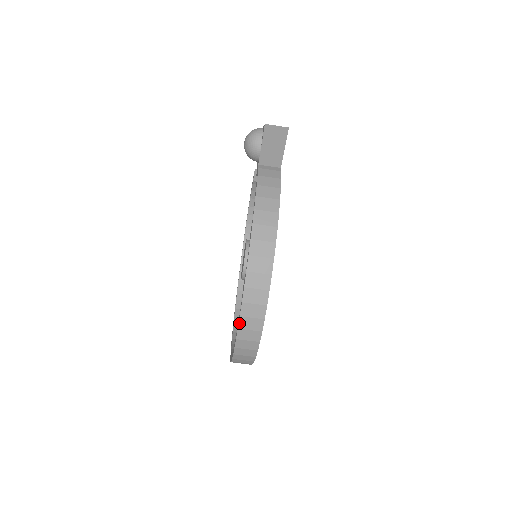
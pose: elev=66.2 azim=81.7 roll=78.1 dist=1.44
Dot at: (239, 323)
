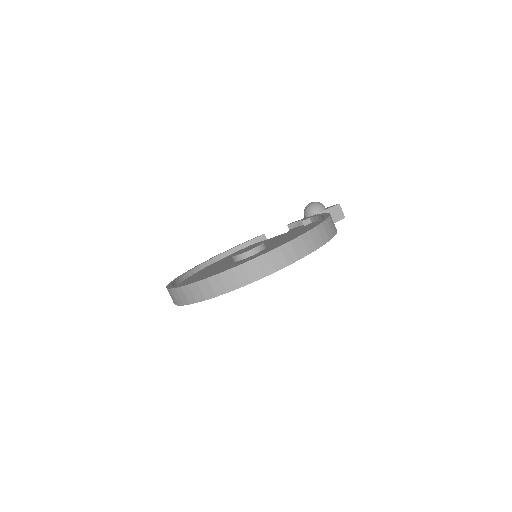
Dot at: (295, 239)
